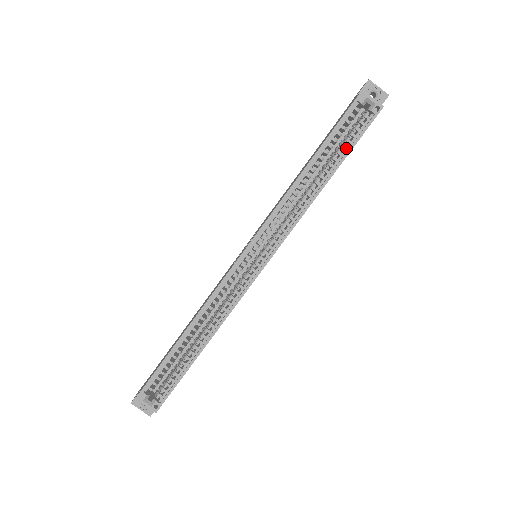
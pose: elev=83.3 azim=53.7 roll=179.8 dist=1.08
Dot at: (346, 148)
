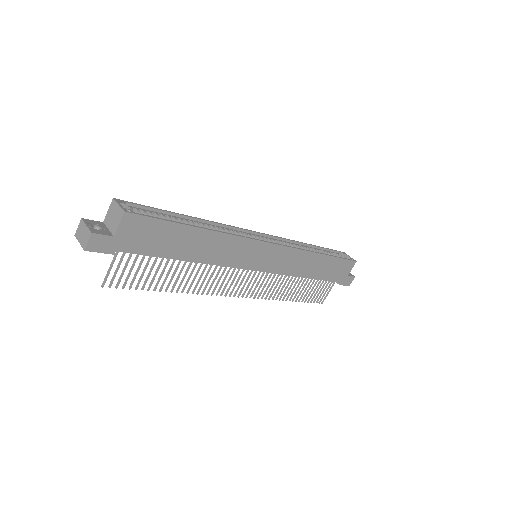
Dot at: (334, 257)
